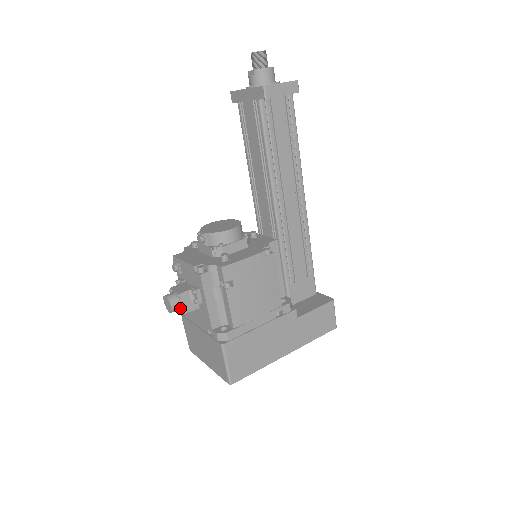
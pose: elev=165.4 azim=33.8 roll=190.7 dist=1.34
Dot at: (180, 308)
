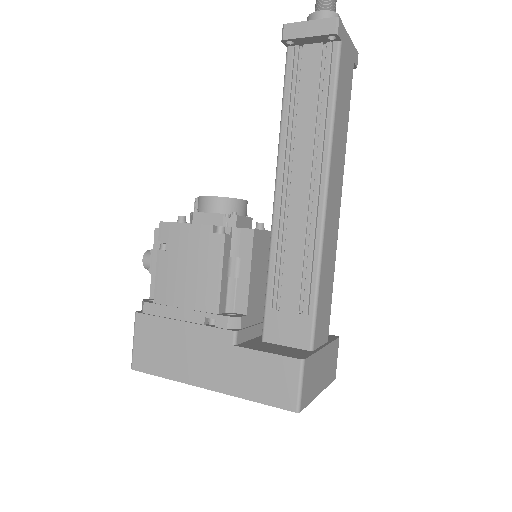
Dot at: occluded
